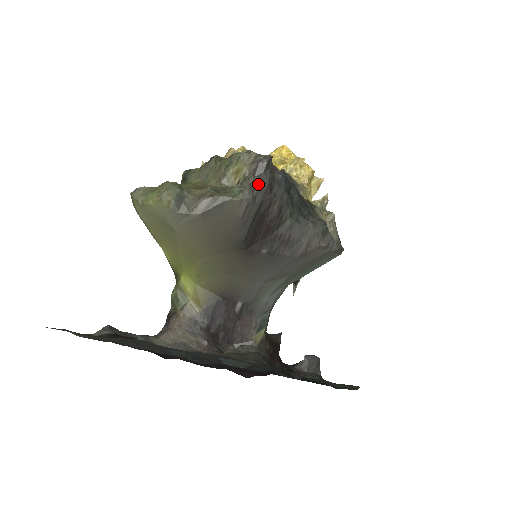
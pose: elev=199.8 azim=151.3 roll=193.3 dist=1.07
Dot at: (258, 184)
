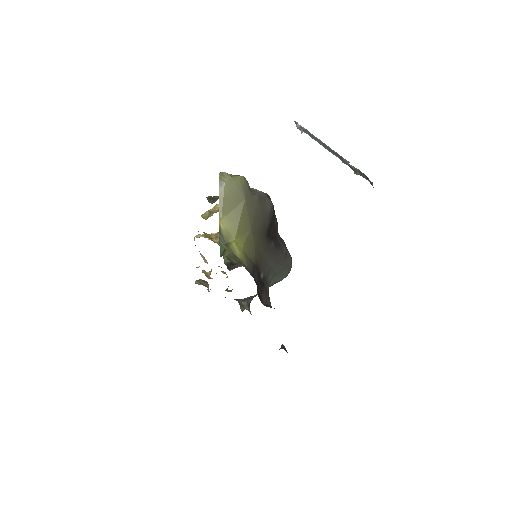
Dot at: occluded
